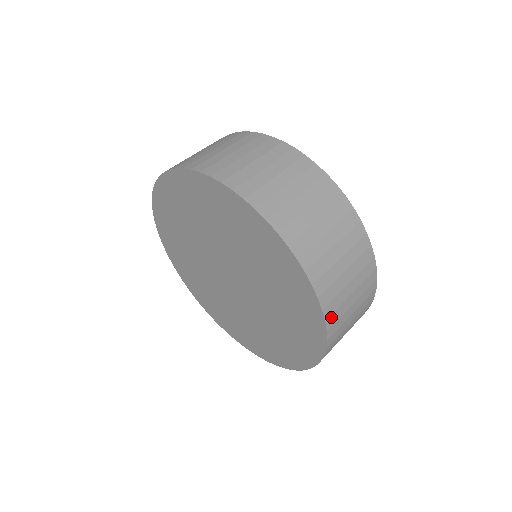
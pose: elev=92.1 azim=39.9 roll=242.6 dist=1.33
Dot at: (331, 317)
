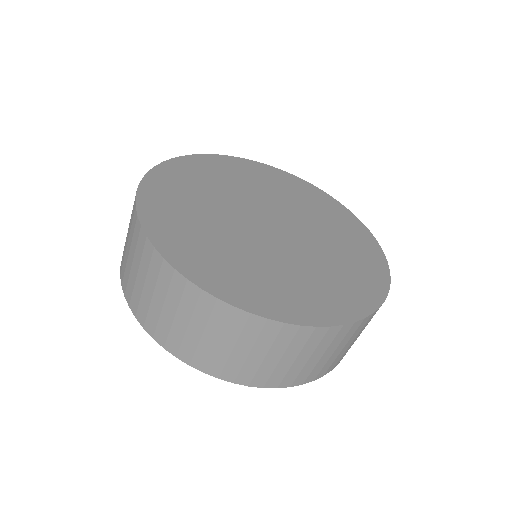
Dot at: (328, 369)
